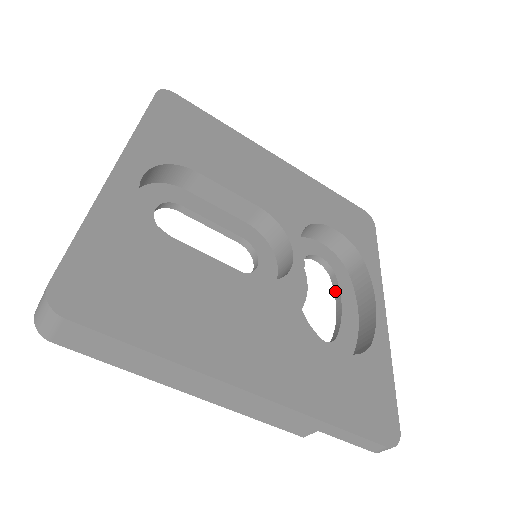
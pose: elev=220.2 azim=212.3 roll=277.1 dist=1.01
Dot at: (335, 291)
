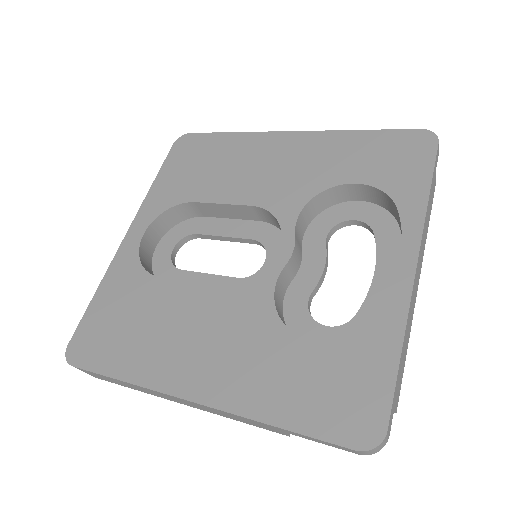
Dot at: (376, 255)
